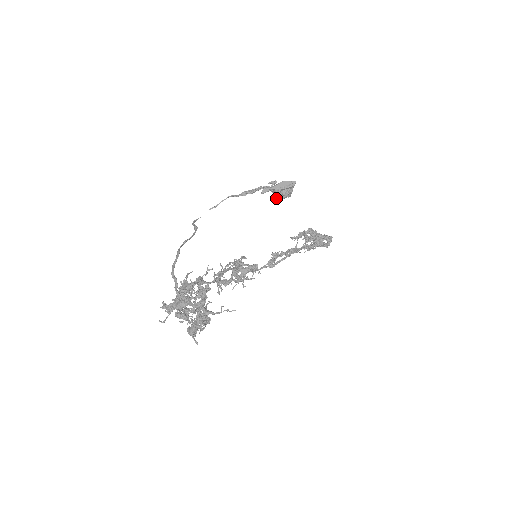
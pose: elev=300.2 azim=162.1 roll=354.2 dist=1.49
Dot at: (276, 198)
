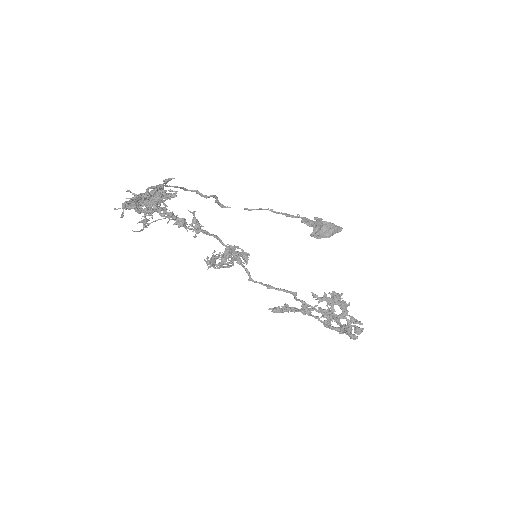
Dot at: (313, 232)
